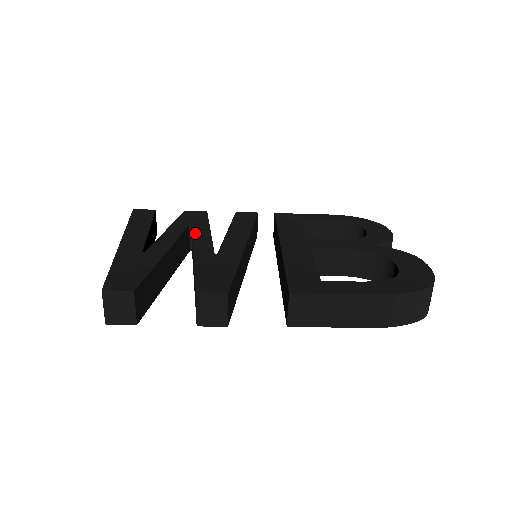
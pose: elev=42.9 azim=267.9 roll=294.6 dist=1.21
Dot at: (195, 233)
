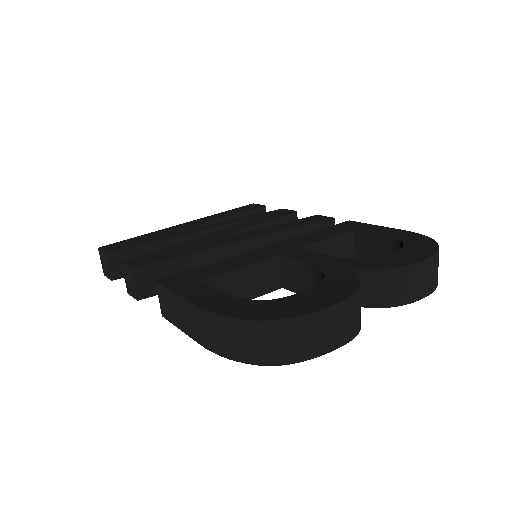
Dot at: (236, 226)
